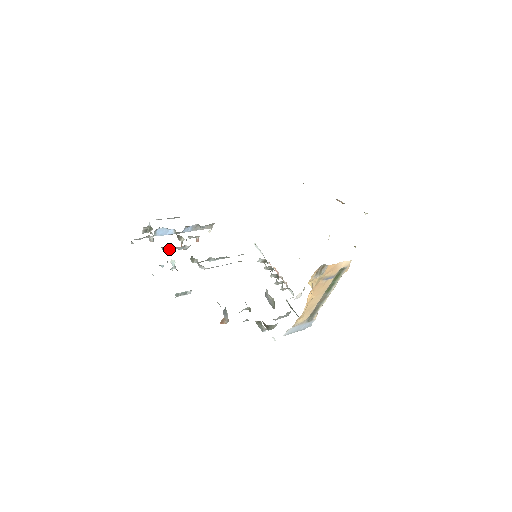
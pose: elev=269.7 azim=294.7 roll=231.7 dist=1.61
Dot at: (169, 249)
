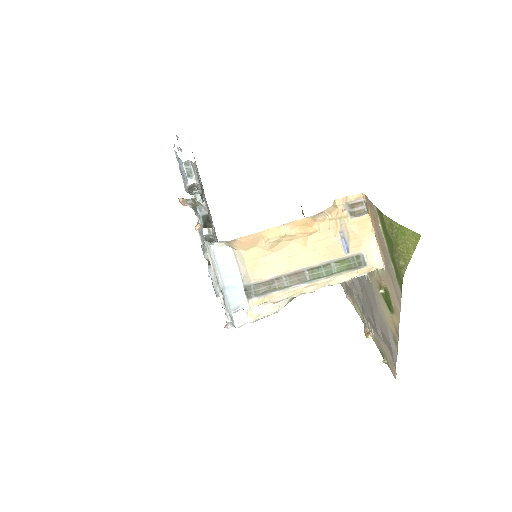
Dot at: occluded
